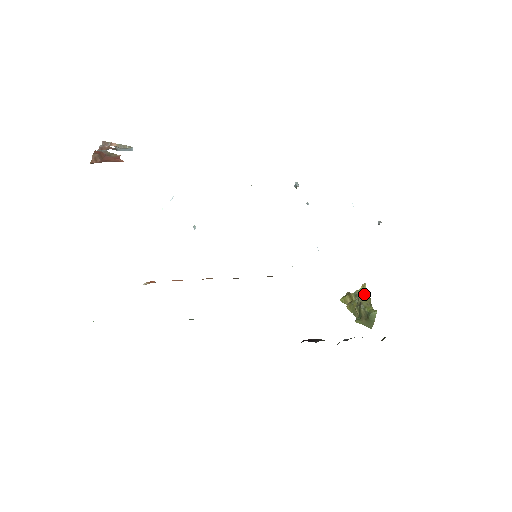
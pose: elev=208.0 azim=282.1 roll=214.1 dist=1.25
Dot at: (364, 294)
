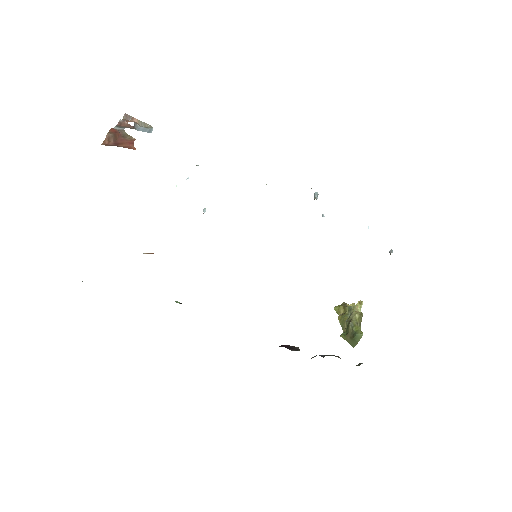
Dot at: (358, 312)
